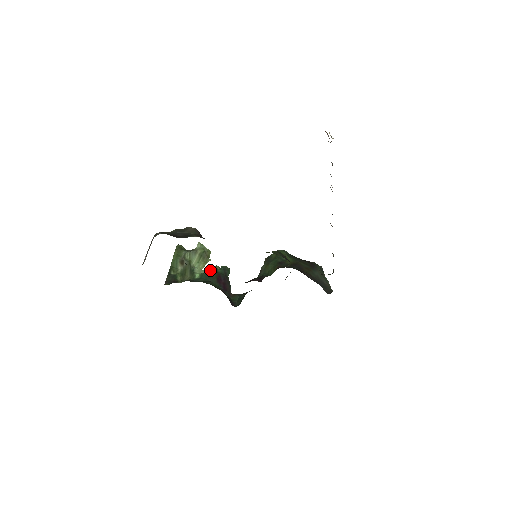
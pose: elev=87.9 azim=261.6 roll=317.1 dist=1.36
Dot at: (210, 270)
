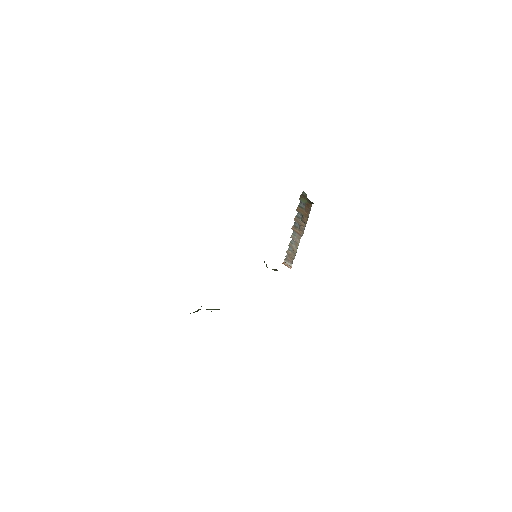
Dot at: occluded
